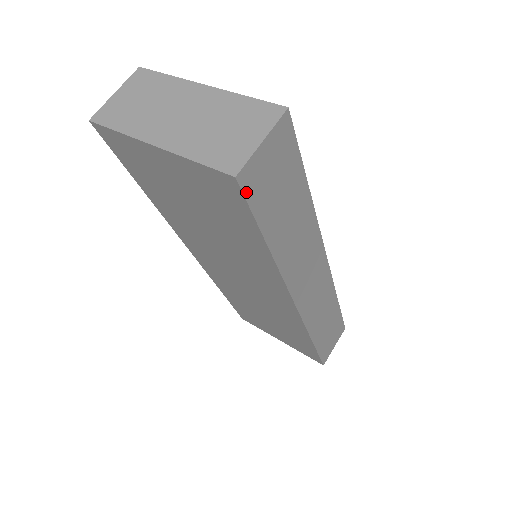
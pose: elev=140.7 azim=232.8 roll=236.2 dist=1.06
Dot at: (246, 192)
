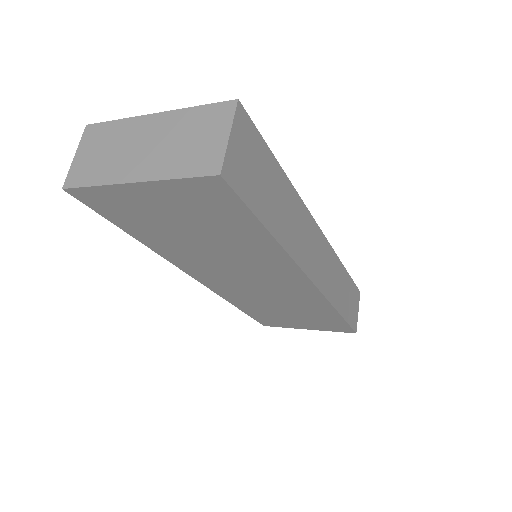
Dot at: (233, 186)
